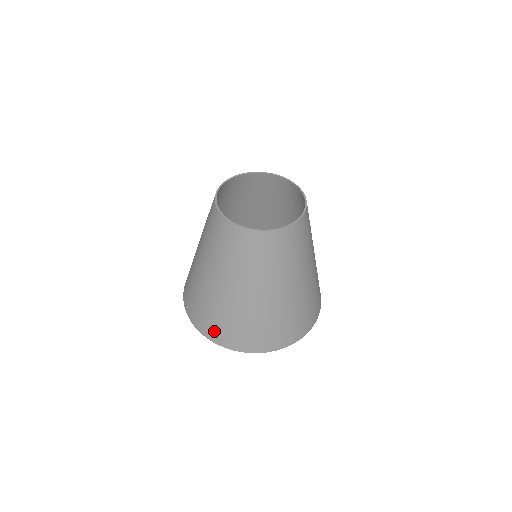
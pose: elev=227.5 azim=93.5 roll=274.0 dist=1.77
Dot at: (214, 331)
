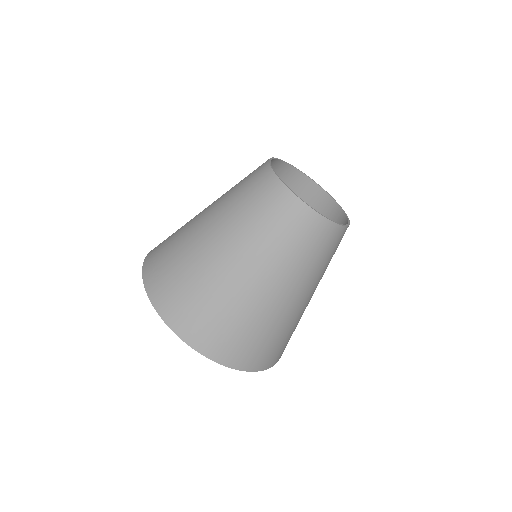
Dot at: (174, 306)
